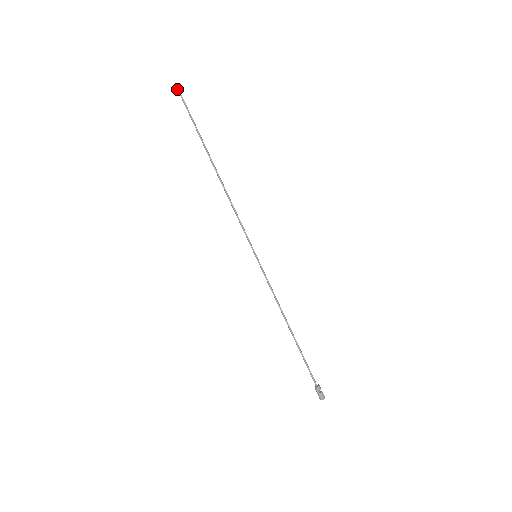
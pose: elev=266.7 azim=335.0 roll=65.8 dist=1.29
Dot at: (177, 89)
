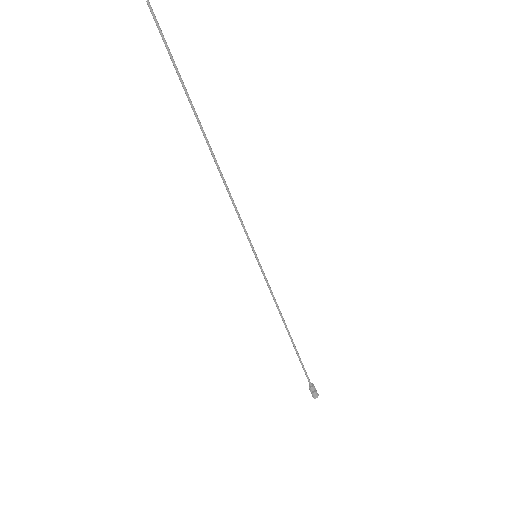
Dot at: (148, 5)
